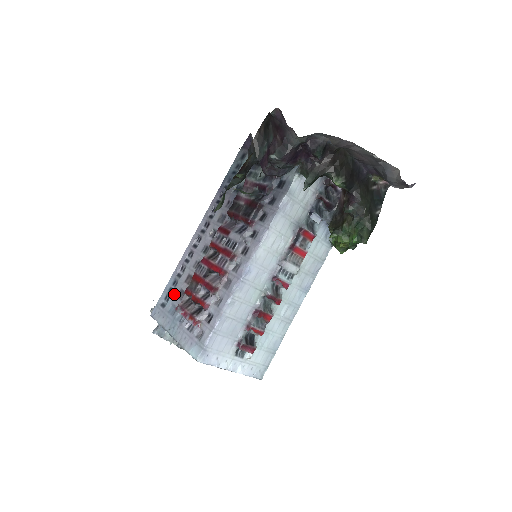
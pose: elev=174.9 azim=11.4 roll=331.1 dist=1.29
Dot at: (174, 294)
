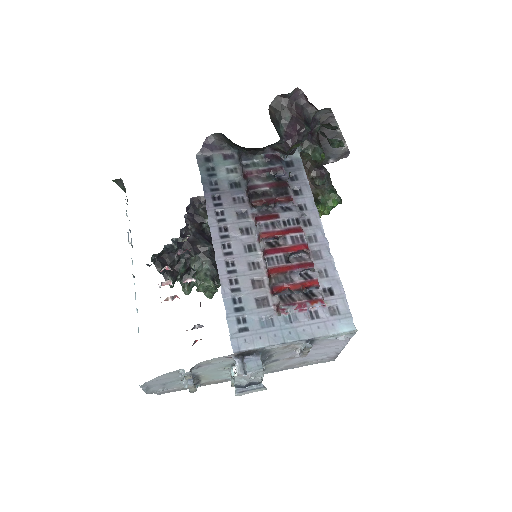
Dot at: (251, 308)
